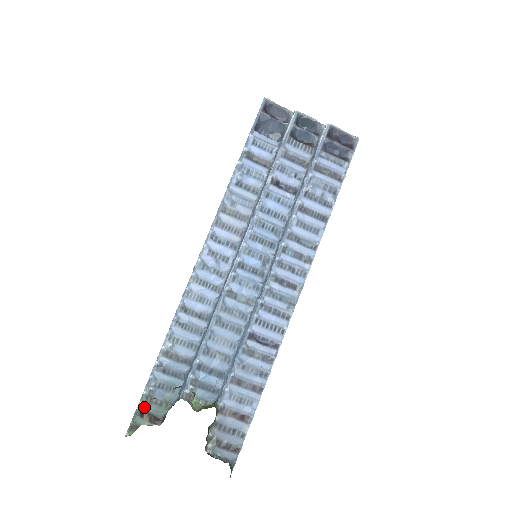
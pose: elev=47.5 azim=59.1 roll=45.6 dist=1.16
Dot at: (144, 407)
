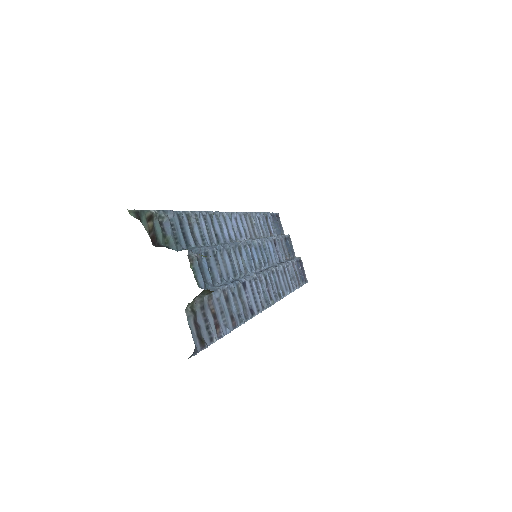
Dot at: (155, 218)
